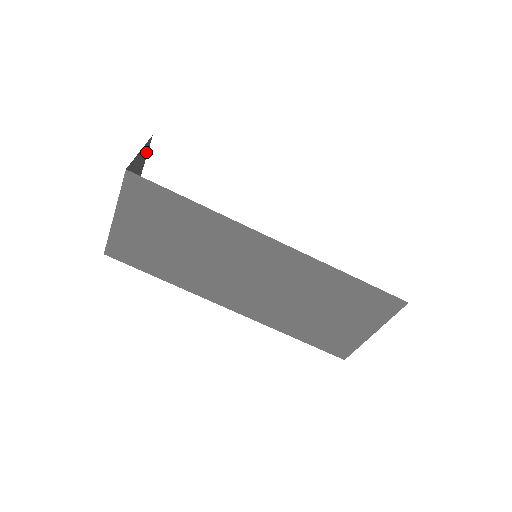
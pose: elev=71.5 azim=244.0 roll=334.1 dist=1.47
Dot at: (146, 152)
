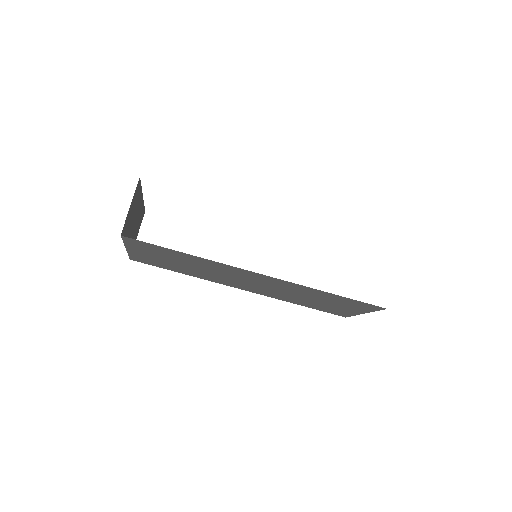
Dot at: (139, 187)
